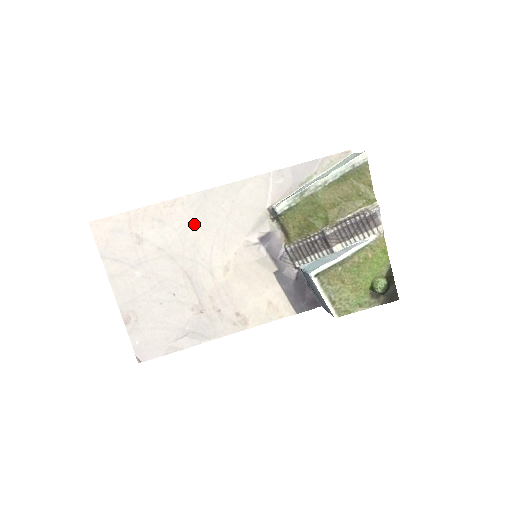
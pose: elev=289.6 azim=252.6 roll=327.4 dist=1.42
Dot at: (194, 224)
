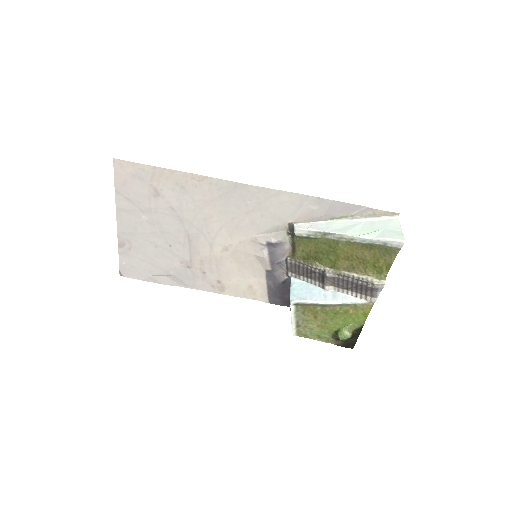
Dot at: (214, 204)
